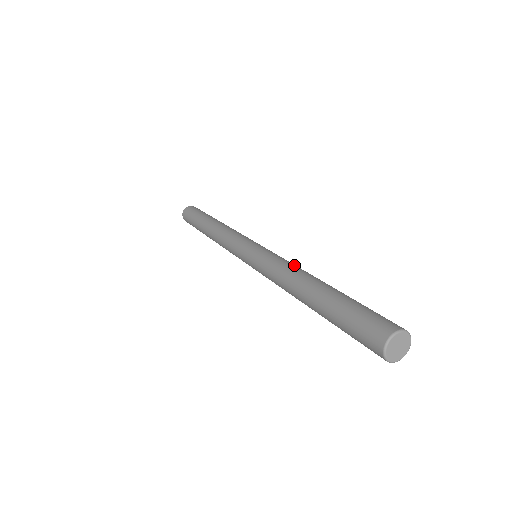
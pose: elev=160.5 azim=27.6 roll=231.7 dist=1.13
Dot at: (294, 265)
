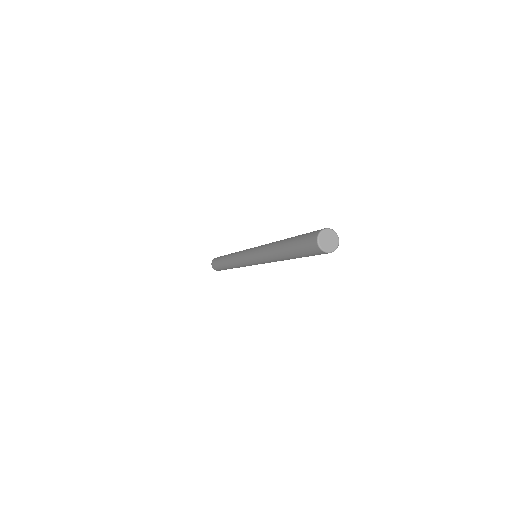
Dot at: occluded
